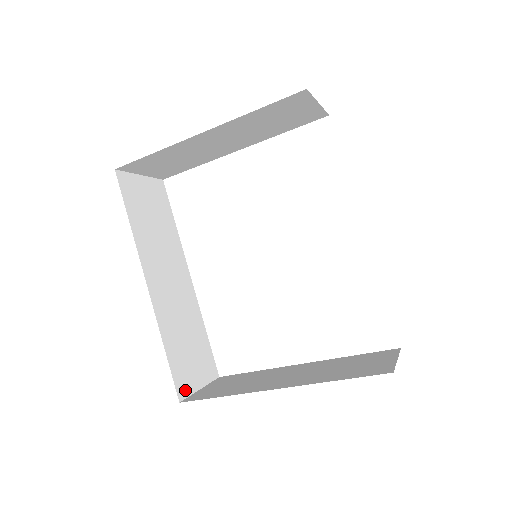
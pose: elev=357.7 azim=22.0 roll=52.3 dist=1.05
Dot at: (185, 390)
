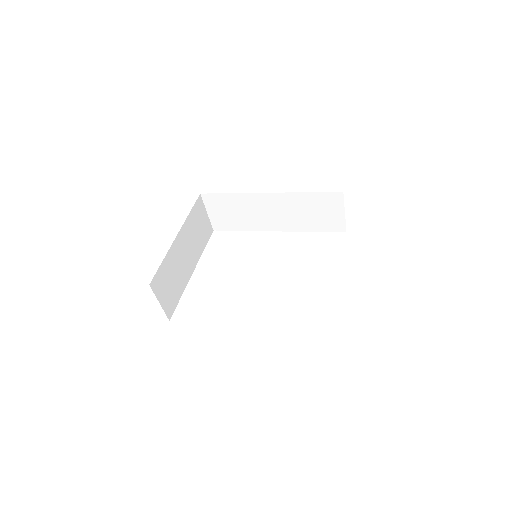
Dot at: occluded
